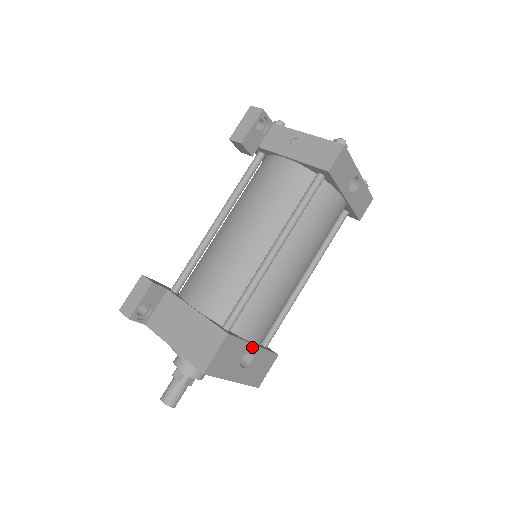
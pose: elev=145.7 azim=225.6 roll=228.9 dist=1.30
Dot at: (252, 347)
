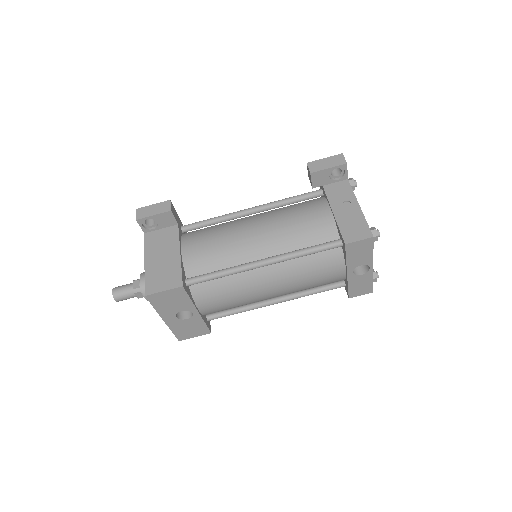
Dot at: (195, 310)
